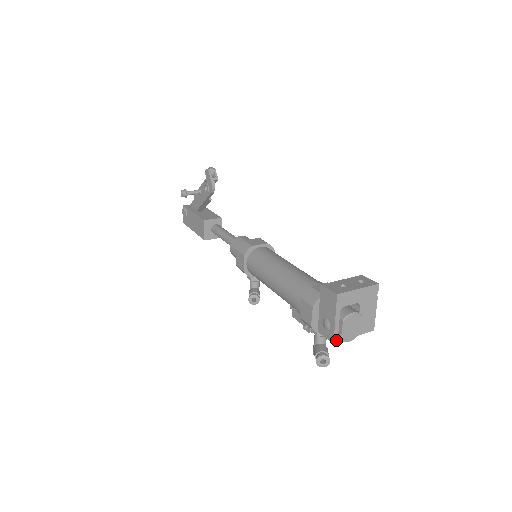
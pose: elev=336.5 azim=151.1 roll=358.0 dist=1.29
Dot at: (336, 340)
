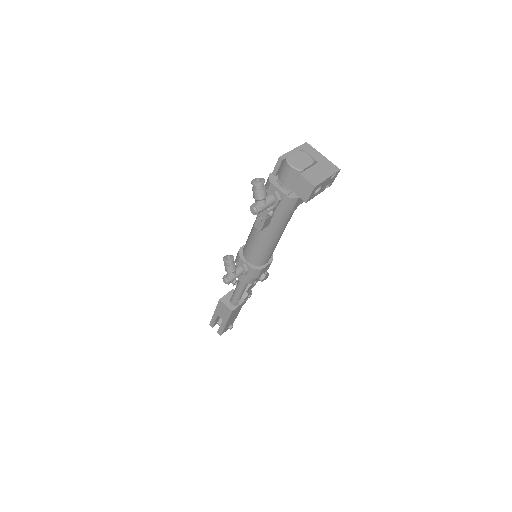
Dot at: (283, 158)
